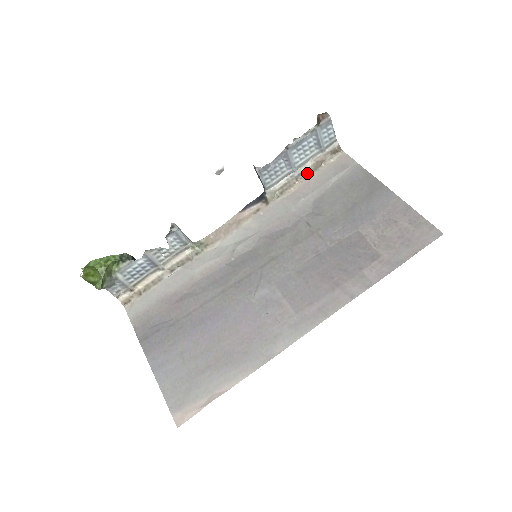
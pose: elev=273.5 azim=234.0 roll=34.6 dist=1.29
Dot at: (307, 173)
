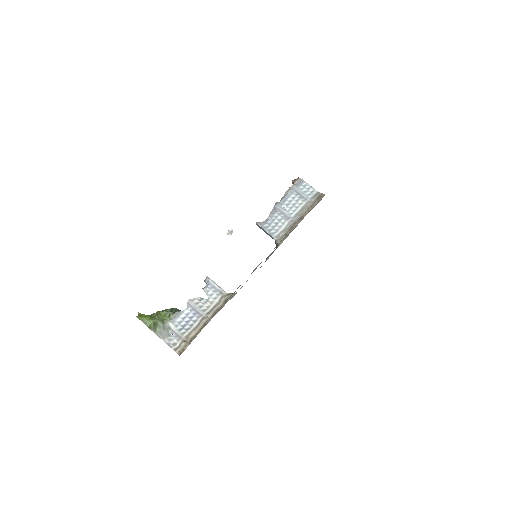
Dot at: (303, 217)
